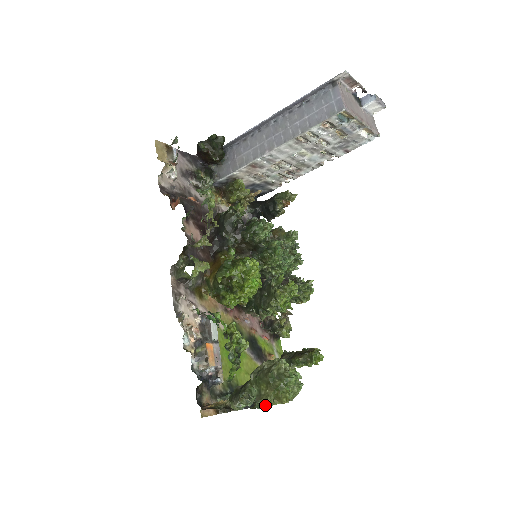
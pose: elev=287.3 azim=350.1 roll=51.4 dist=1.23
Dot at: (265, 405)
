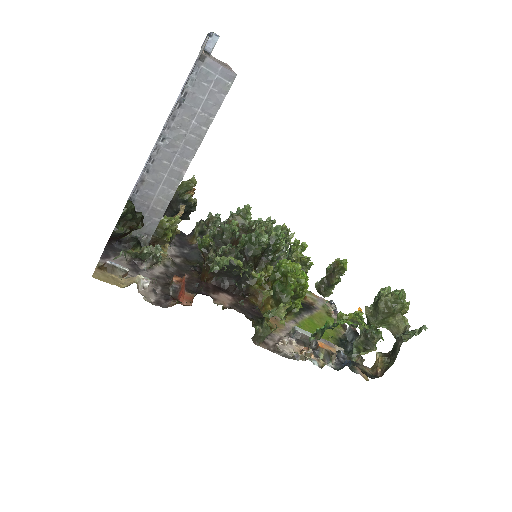
Dot at: (408, 326)
